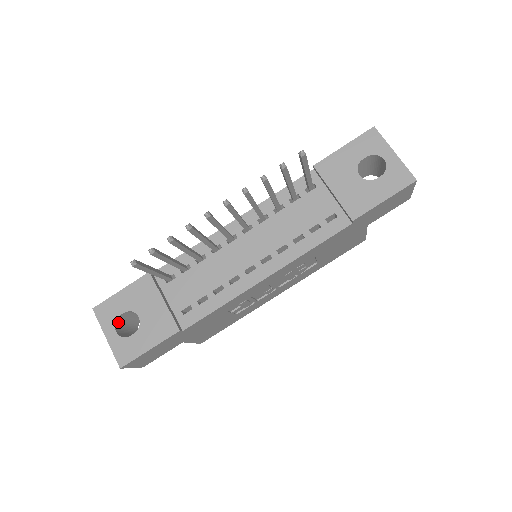
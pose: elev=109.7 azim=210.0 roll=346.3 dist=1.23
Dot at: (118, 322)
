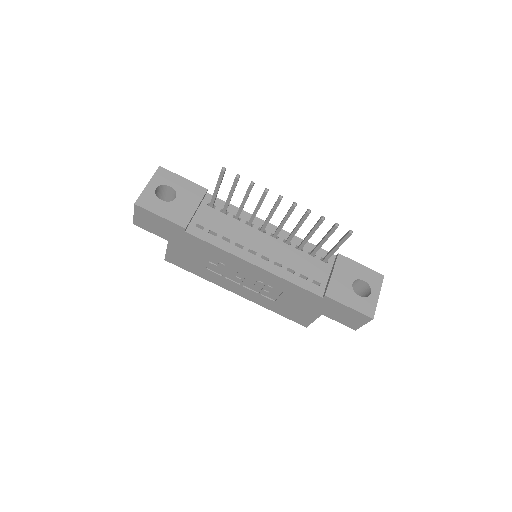
Dot at: (161, 187)
